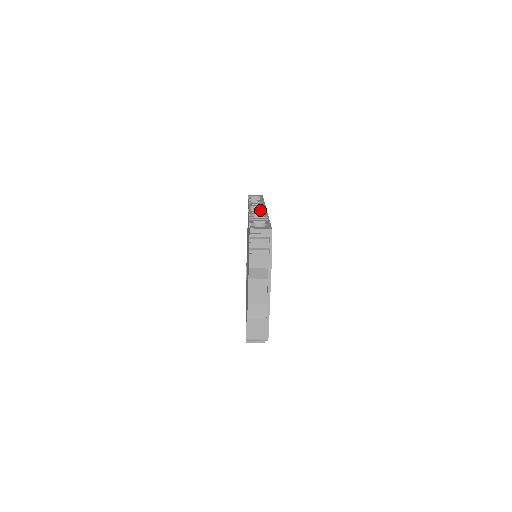
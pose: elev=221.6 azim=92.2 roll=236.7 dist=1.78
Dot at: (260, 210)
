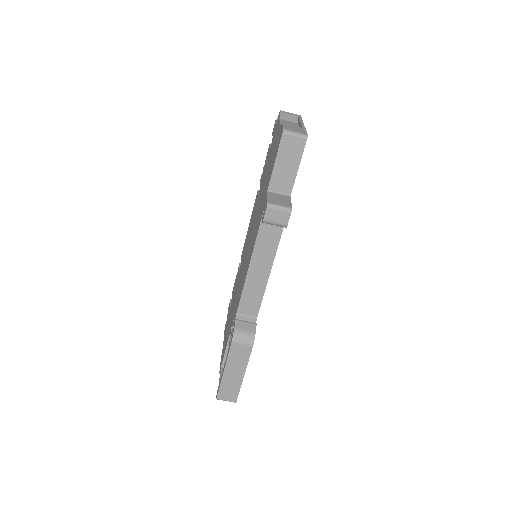
Dot at: occluded
